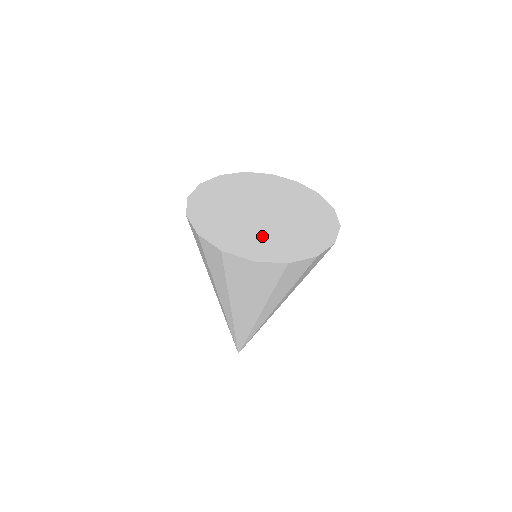
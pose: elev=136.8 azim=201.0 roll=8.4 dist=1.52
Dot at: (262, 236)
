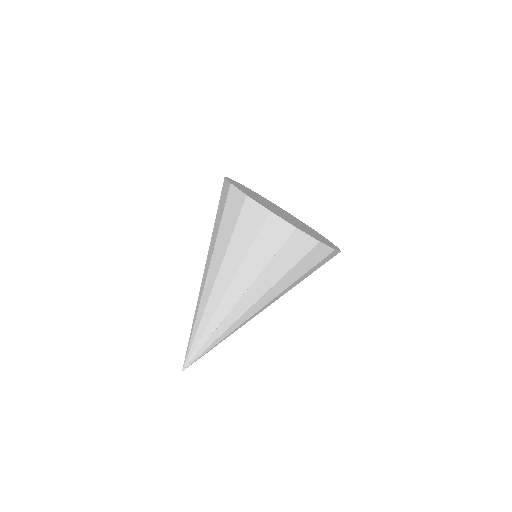
Dot at: (258, 199)
